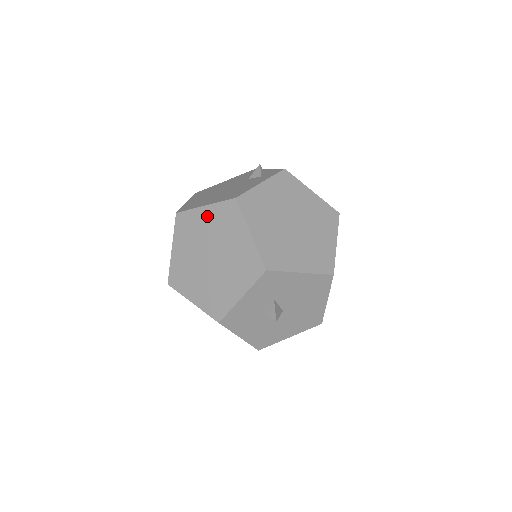
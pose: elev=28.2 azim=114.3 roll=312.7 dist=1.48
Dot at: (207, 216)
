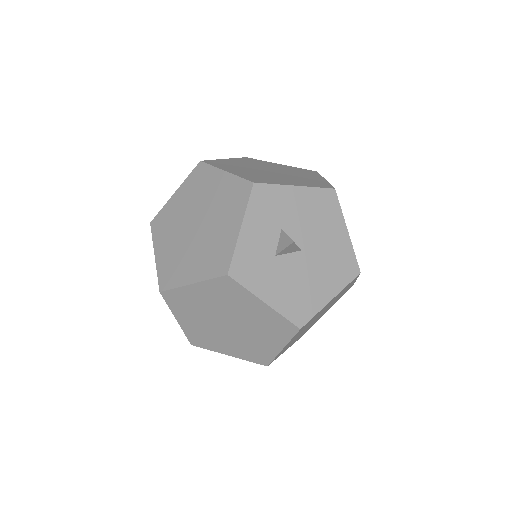
Dot at: (180, 197)
